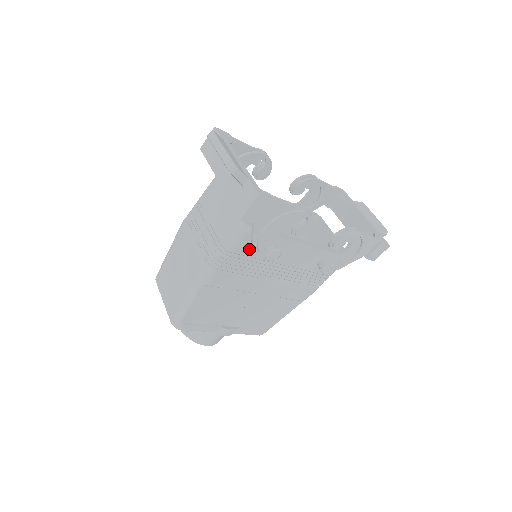
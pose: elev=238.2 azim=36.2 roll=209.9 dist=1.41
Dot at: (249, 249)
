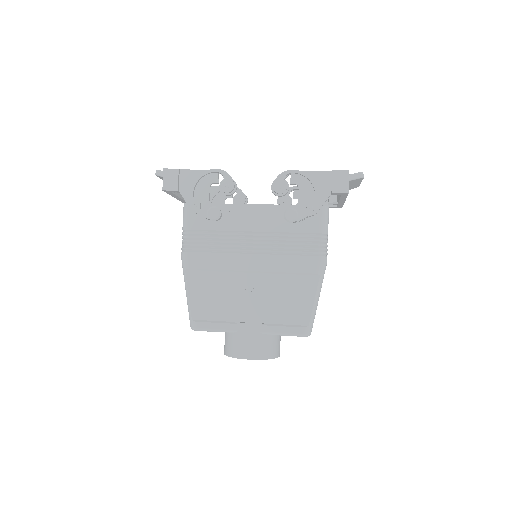
Dot at: (201, 223)
